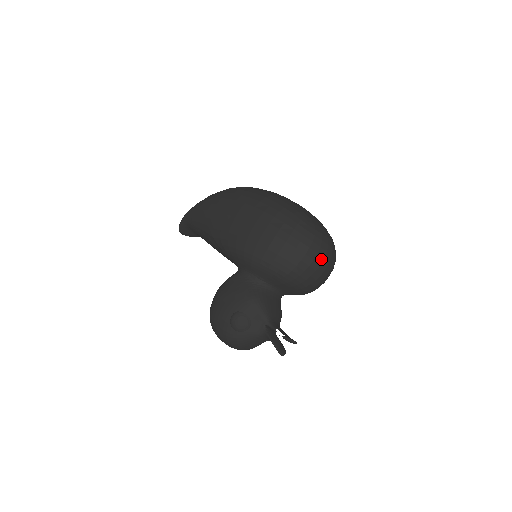
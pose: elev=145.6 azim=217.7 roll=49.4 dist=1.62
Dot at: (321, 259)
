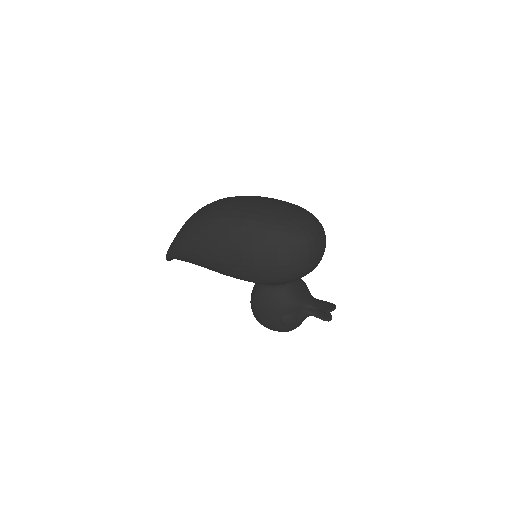
Dot at: (319, 247)
